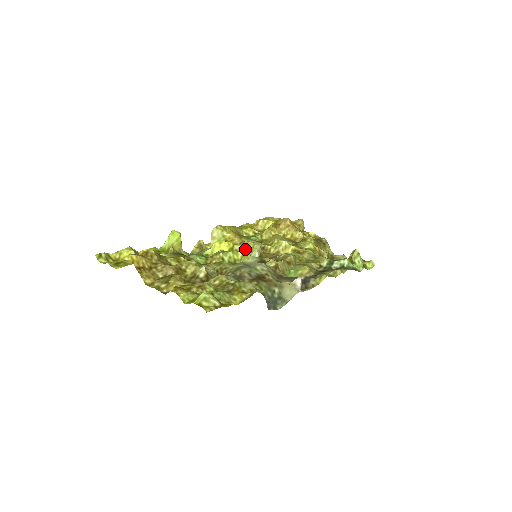
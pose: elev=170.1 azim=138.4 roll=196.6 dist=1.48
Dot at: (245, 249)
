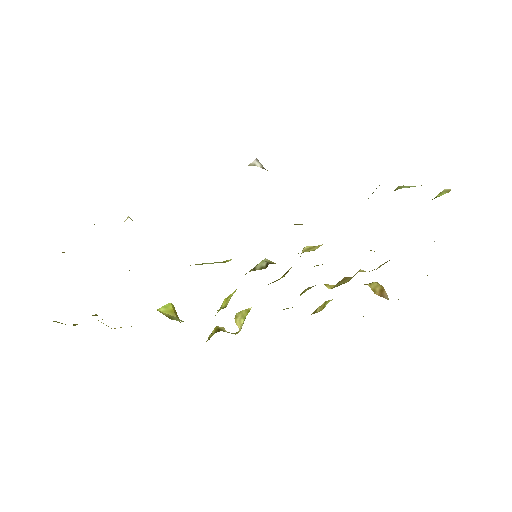
Dot at: occluded
